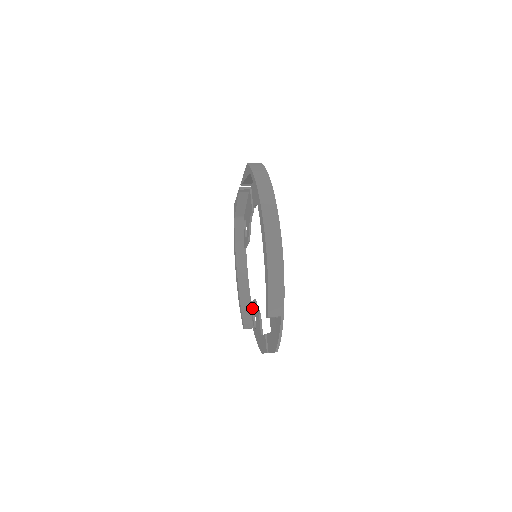
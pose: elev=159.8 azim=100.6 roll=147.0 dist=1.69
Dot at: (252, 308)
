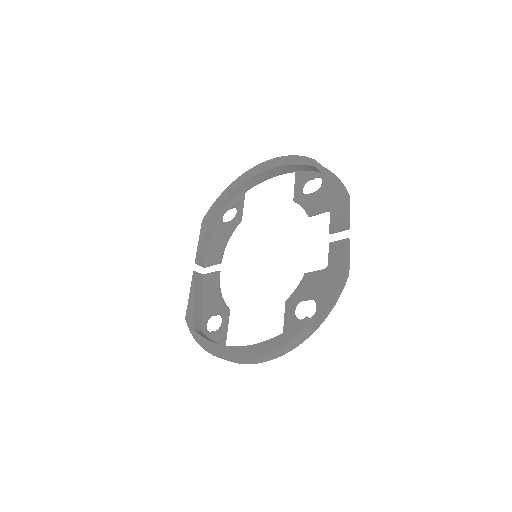
Dot at: (291, 319)
